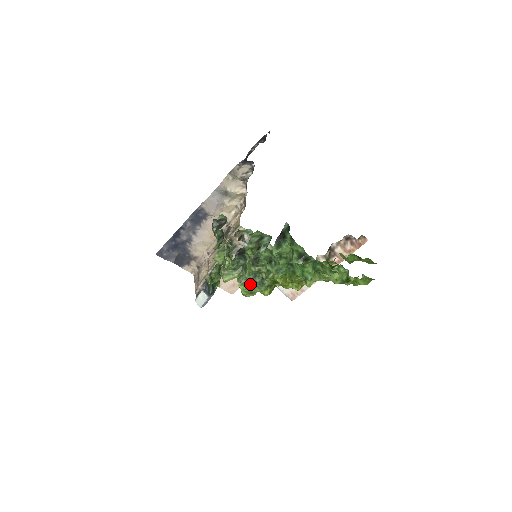
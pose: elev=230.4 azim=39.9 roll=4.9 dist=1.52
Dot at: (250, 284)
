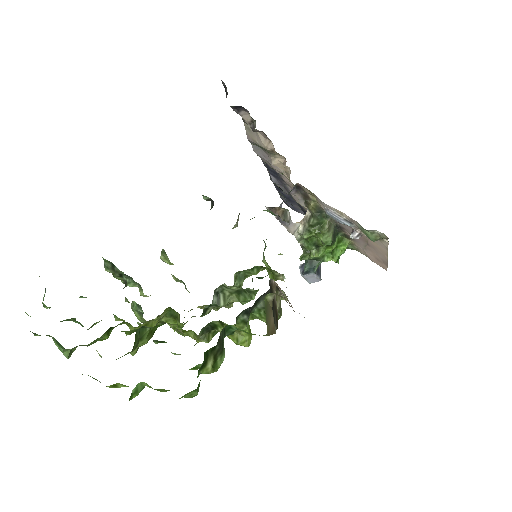
Dot at: (138, 313)
